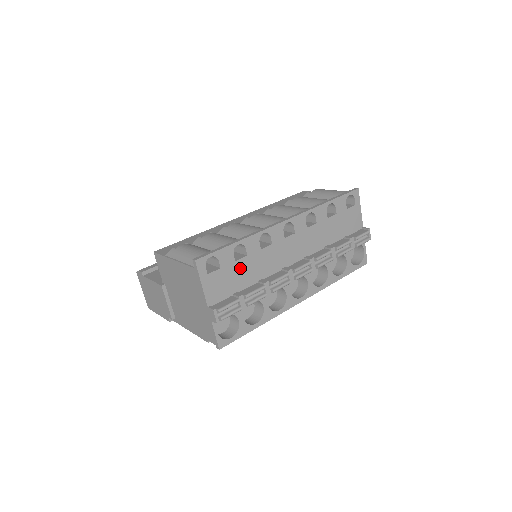
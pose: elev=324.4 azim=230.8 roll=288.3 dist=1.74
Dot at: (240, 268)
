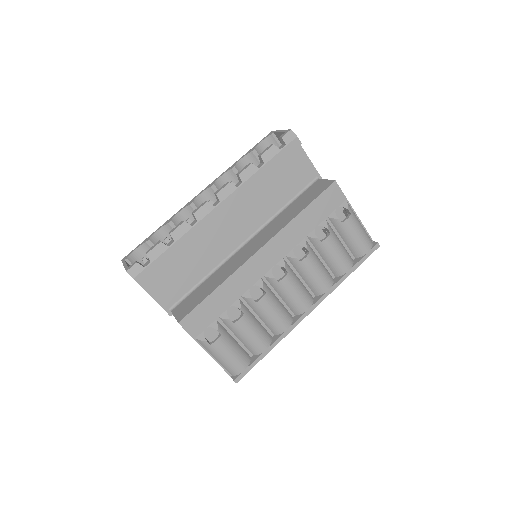
Dot at: occluded
